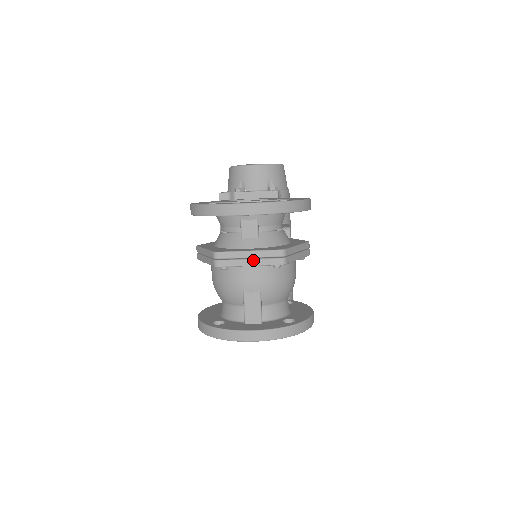
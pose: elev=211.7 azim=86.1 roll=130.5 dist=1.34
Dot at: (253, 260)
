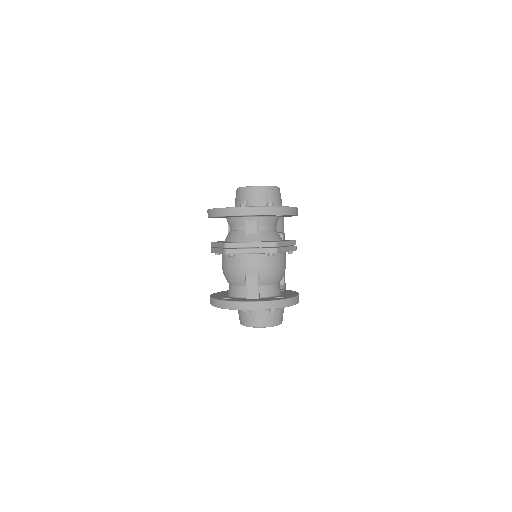
Dot at: (253, 249)
